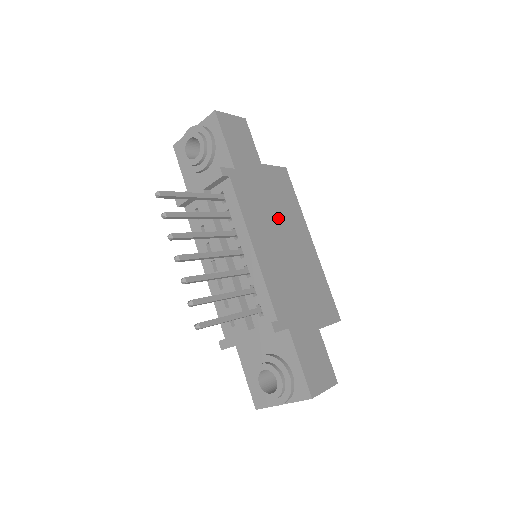
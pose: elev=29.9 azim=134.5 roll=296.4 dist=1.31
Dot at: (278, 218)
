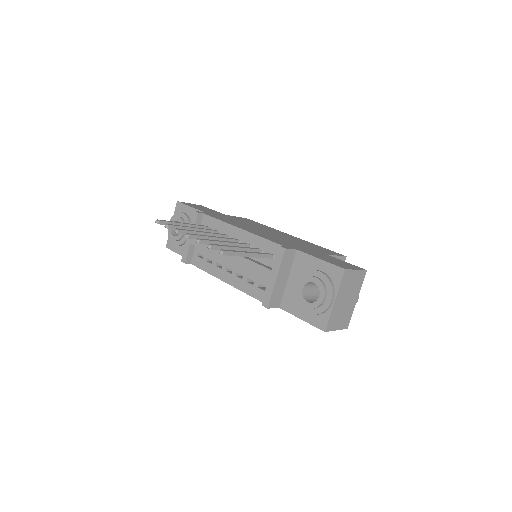
Dot at: occluded
